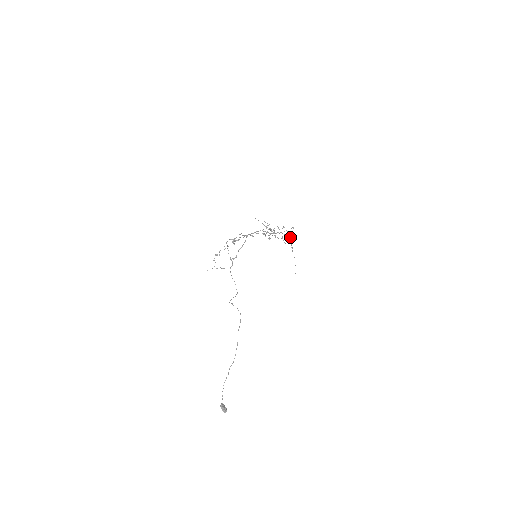
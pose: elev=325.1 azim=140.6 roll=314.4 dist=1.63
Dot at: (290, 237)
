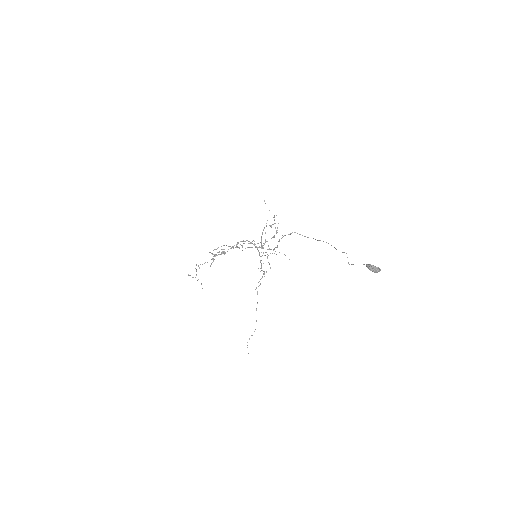
Dot at: occluded
